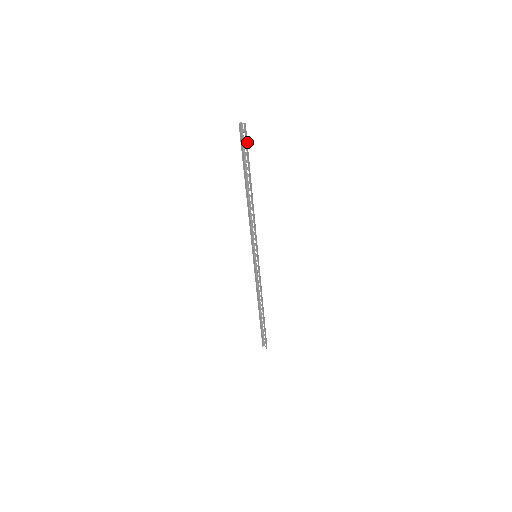
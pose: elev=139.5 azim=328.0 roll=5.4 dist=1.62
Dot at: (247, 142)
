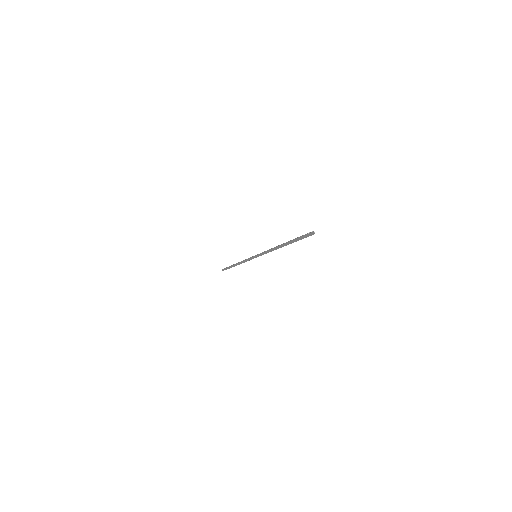
Dot at: occluded
